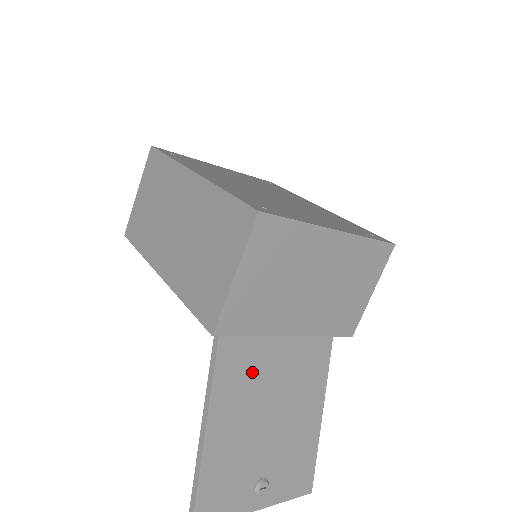
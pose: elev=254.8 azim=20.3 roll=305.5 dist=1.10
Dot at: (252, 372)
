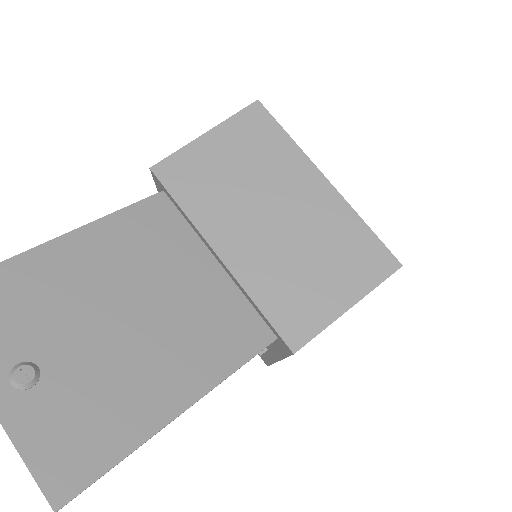
Dot at: (152, 253)
